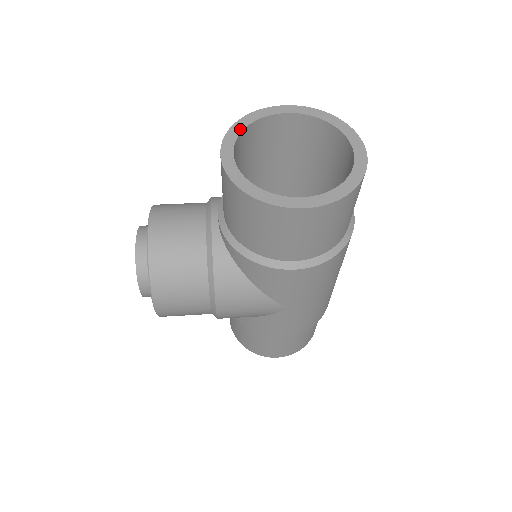
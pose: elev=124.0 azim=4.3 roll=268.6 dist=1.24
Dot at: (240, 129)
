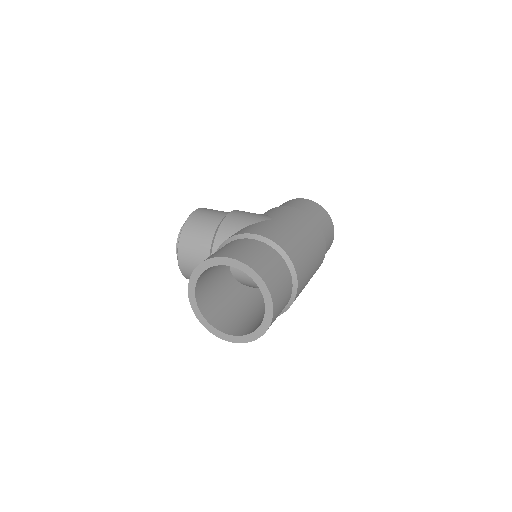
Dot at: (199, 273)
